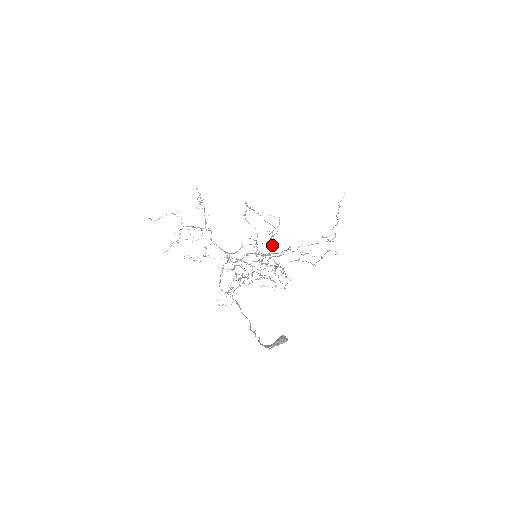
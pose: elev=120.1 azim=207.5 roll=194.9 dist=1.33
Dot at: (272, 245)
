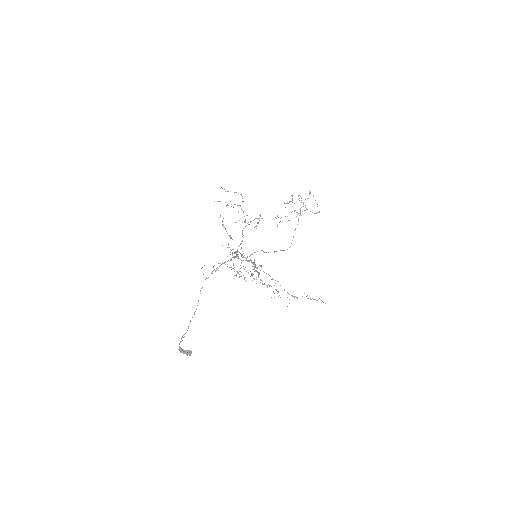
Dot at: occluded
